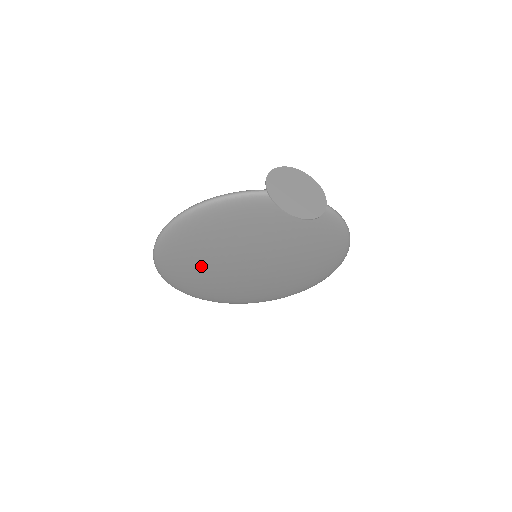
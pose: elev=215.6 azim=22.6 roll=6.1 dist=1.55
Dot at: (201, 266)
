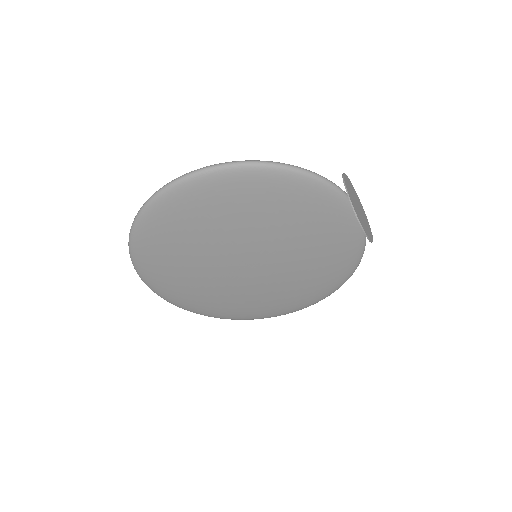
Dot at: (198, 237)
